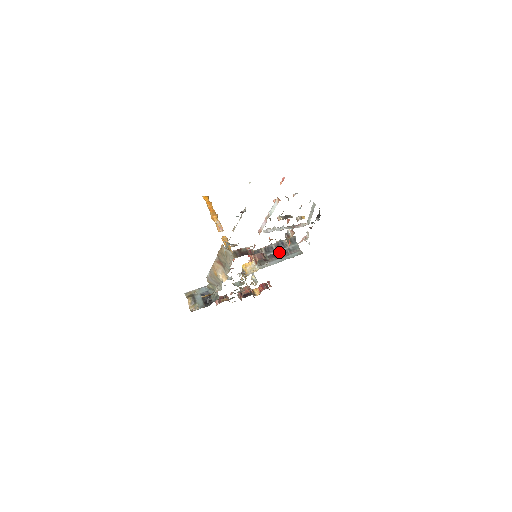
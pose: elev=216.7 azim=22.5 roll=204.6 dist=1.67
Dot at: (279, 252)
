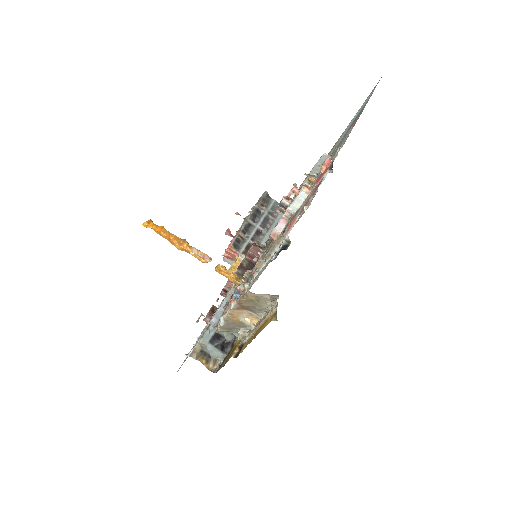
Dot at: (261, 224)
